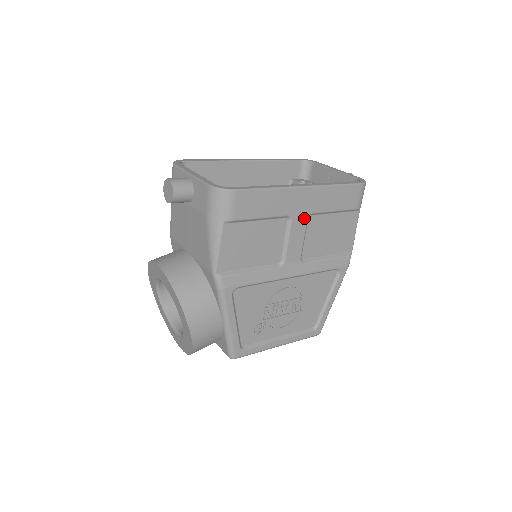
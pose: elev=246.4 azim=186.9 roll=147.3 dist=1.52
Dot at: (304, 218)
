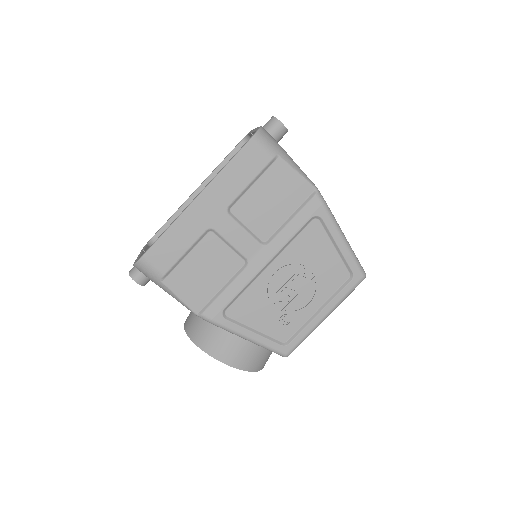
Dot at: (224, 217)
